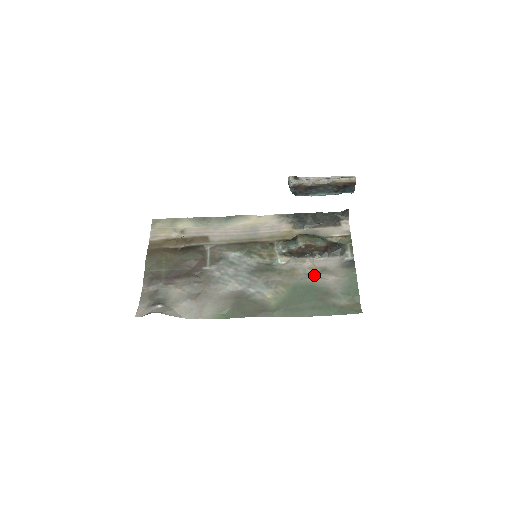
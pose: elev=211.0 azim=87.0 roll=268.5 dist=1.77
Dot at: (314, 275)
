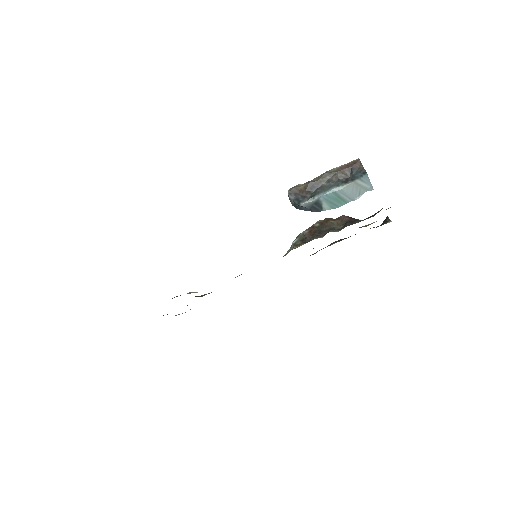
Dot at: occluded
